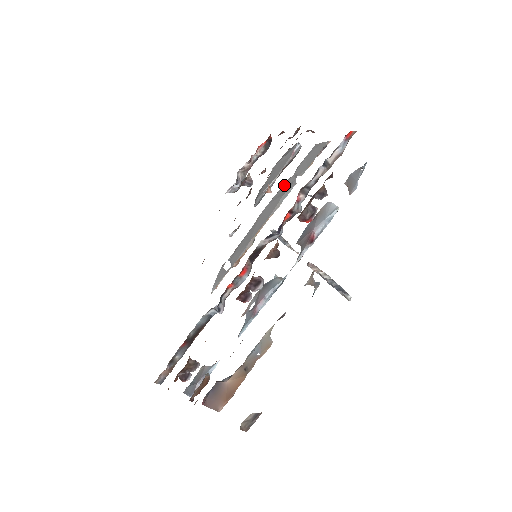
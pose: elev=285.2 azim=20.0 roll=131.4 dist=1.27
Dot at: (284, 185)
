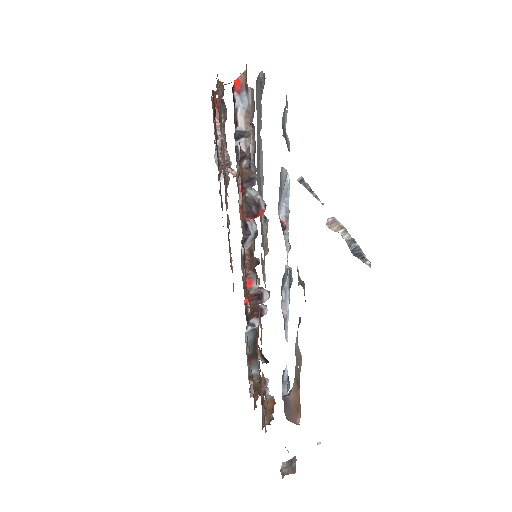
Dot at: (257, 146)
